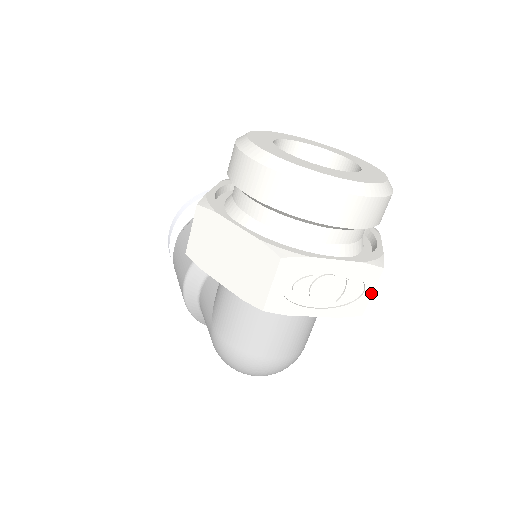
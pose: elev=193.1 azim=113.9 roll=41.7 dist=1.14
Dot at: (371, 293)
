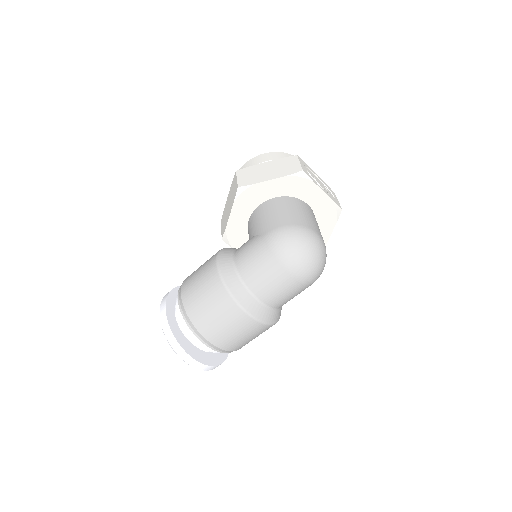
Dot at: (338, 201)
